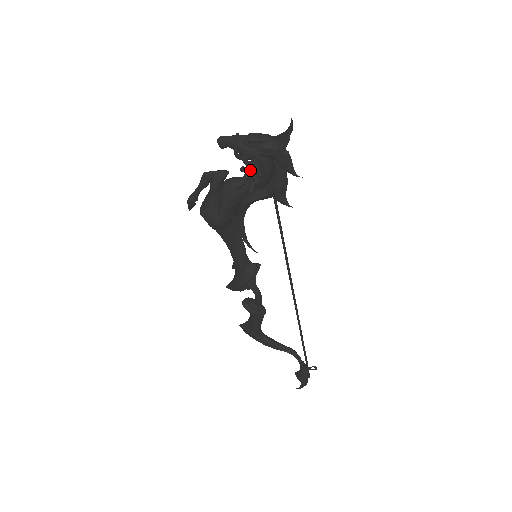
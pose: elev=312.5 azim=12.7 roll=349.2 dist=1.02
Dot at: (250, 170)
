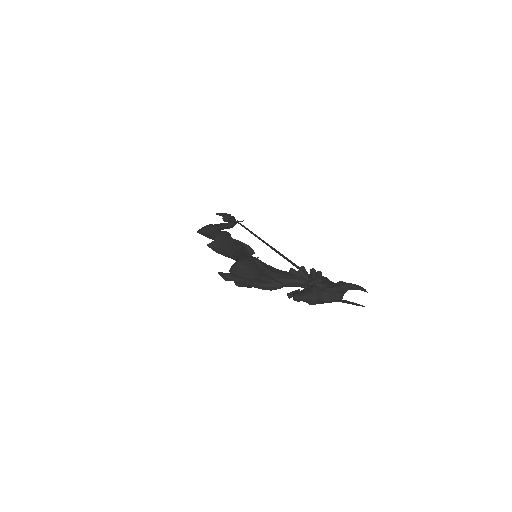
Dot at: occluded
